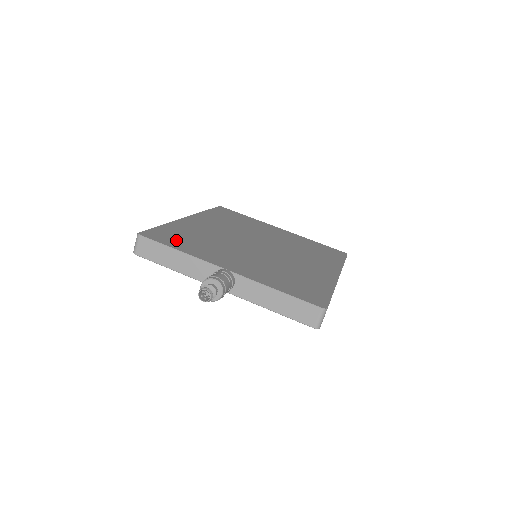
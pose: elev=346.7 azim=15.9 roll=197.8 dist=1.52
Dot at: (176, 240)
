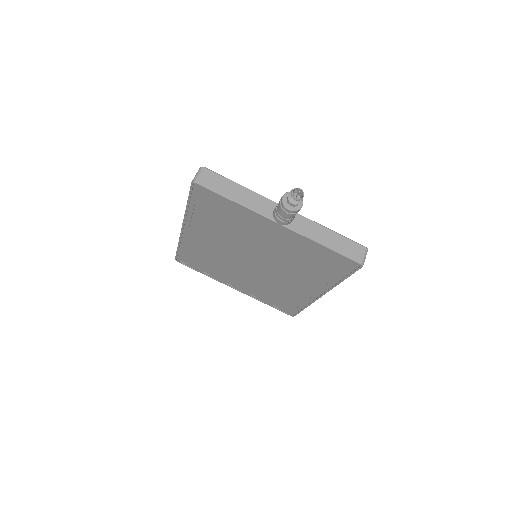
Dot at: occluded
